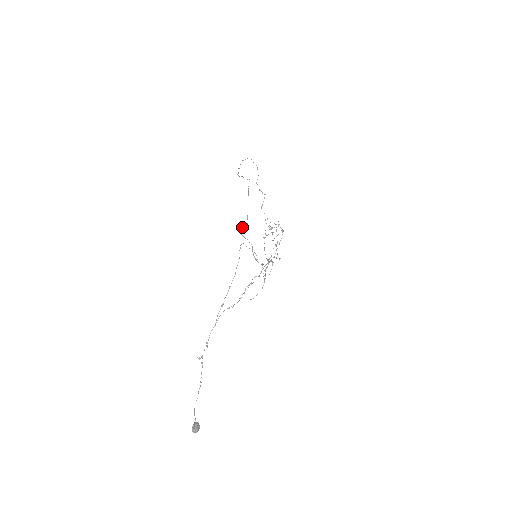
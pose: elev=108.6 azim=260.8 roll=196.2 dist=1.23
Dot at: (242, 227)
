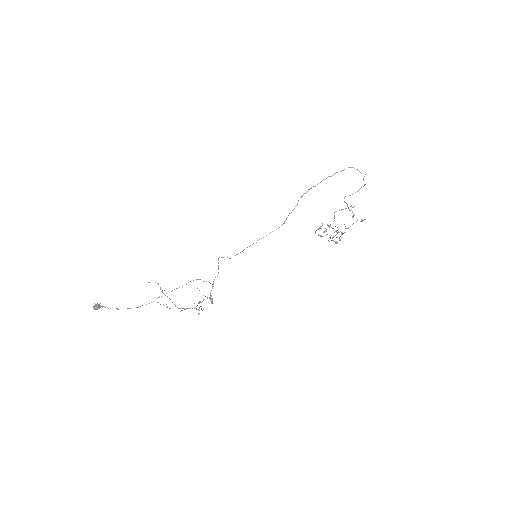
Dot at: (222, 257)
